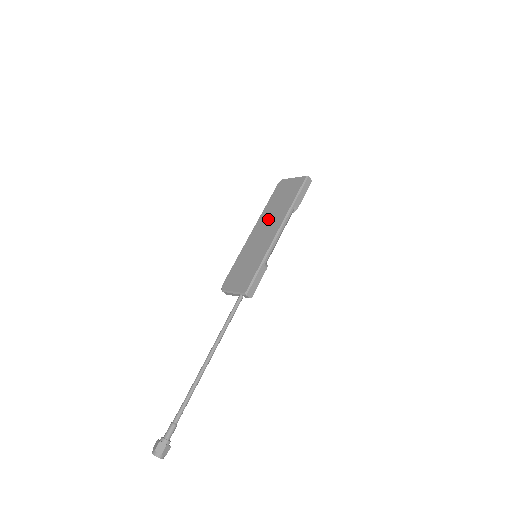
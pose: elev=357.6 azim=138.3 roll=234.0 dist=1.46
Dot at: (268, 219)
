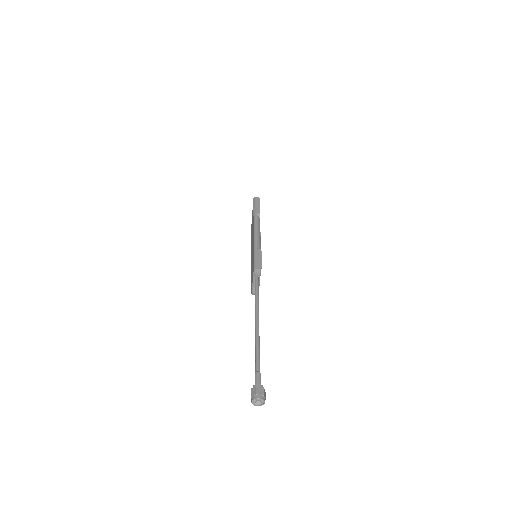
Dot at: occluded
